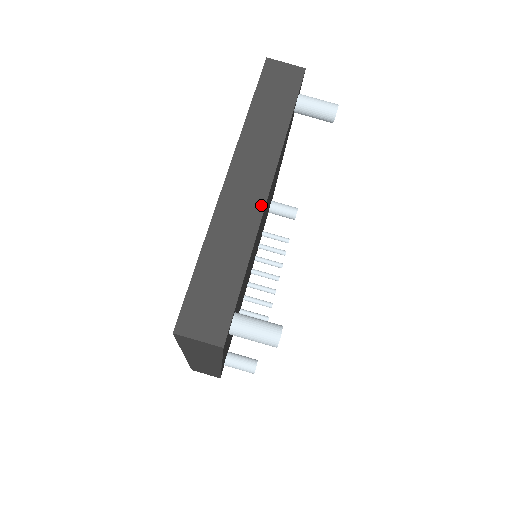
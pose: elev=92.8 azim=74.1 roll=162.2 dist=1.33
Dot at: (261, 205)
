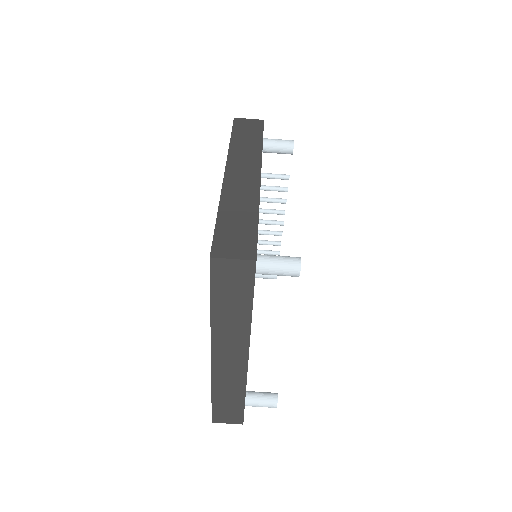
Dot at: (244, 367)
